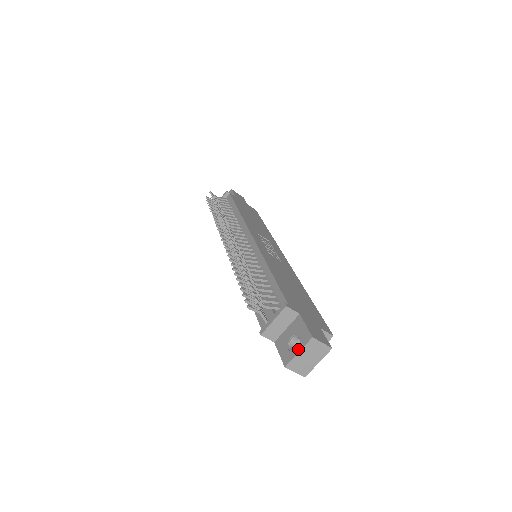
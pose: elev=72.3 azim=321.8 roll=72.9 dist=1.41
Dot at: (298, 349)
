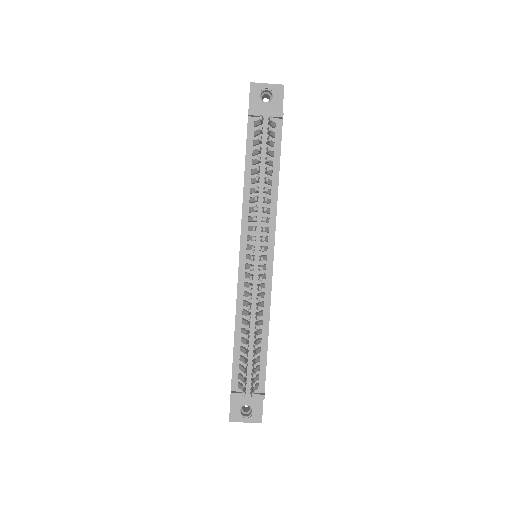
Dot at: (247, 420)
